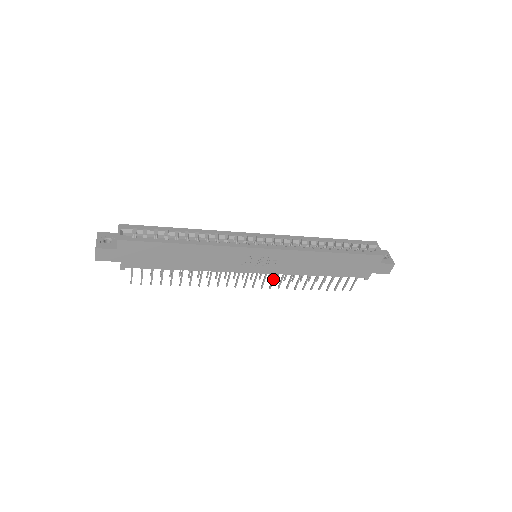
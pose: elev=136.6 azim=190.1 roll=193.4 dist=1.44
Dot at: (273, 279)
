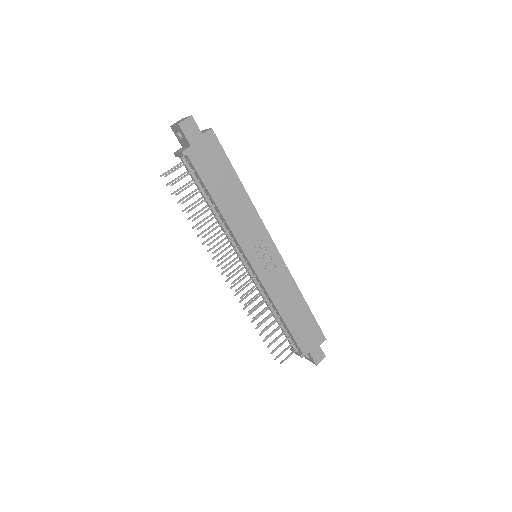
Dot at: (251, 290)
